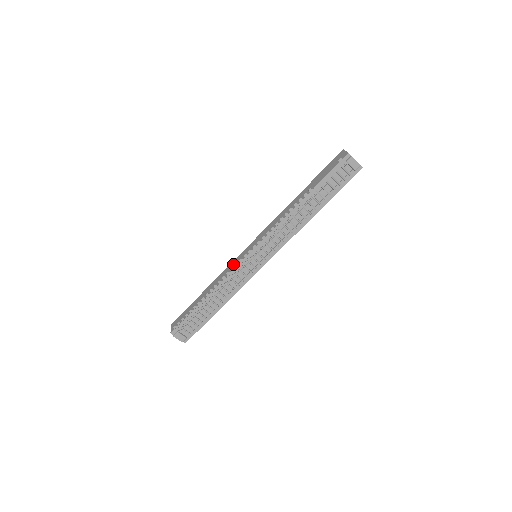
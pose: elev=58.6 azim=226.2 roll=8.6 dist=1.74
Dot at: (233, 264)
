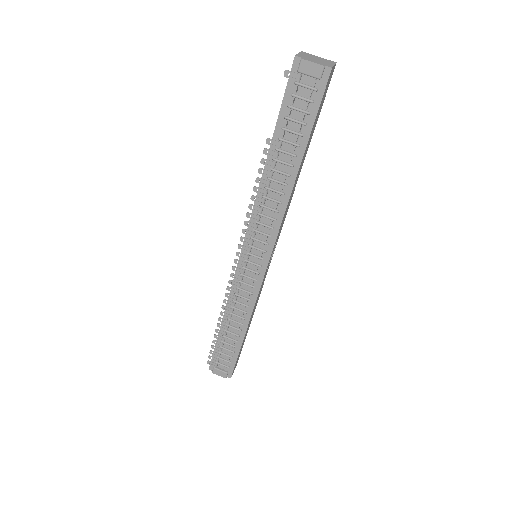
Dot at: occluded
